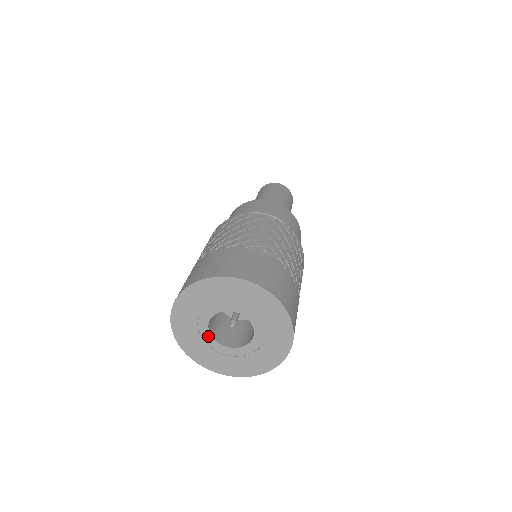
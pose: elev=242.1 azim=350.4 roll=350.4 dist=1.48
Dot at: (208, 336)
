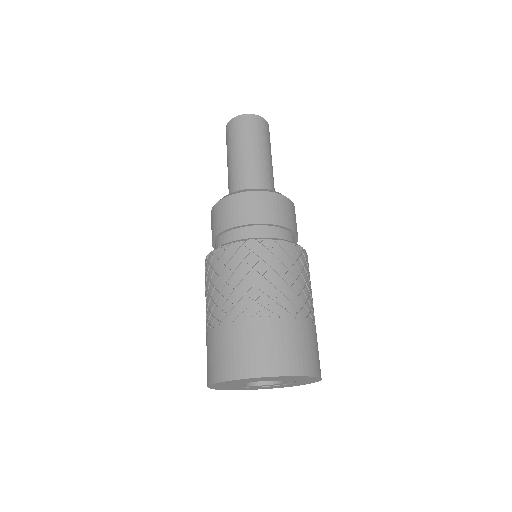
Dot at: (258, 386)
